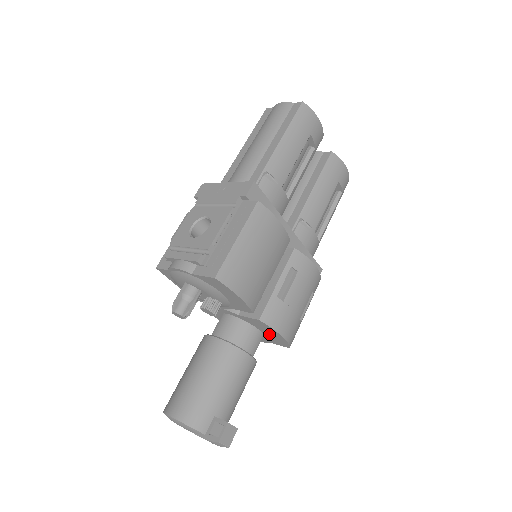
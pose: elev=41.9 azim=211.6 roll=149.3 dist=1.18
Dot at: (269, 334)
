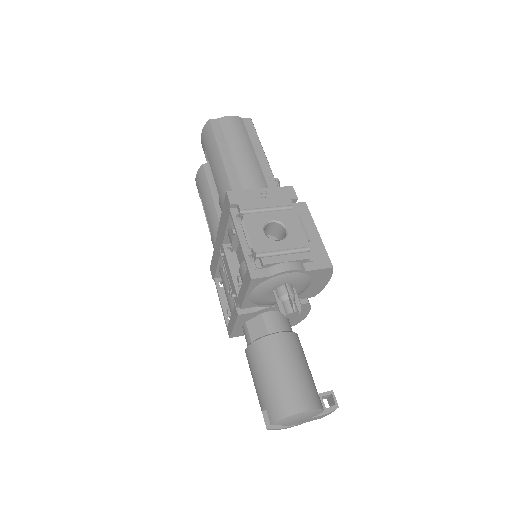
Dot at: occluded
